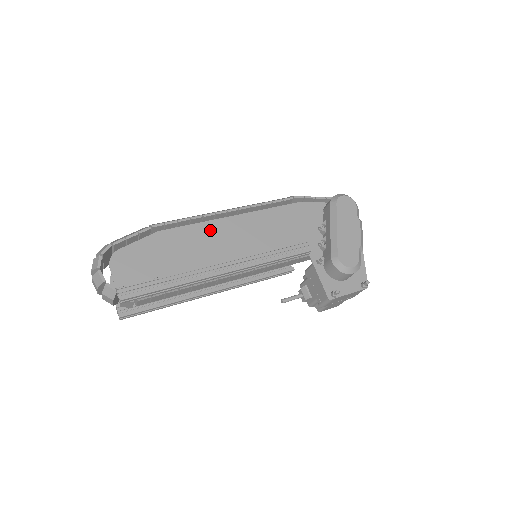
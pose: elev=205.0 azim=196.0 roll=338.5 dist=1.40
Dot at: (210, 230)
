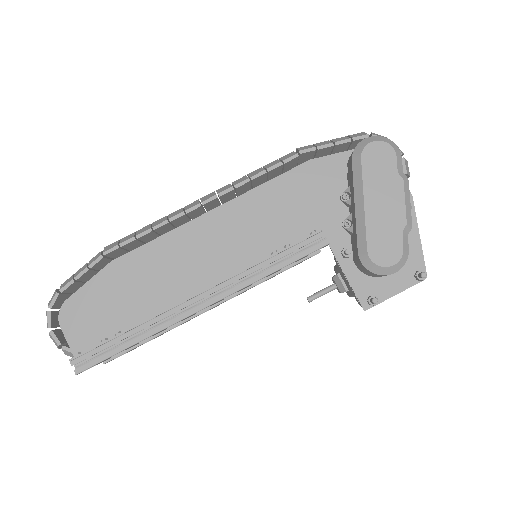
Dot at: (180, 242)
